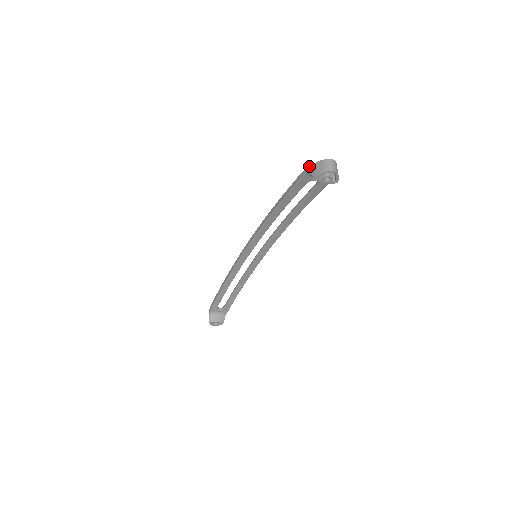
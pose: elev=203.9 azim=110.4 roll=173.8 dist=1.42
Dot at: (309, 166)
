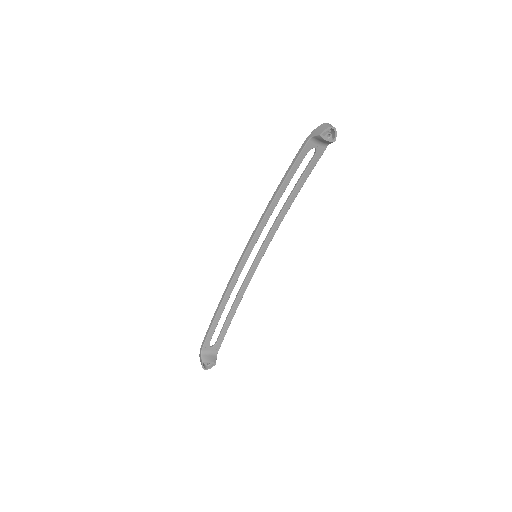
Dot at: (311, 133)
